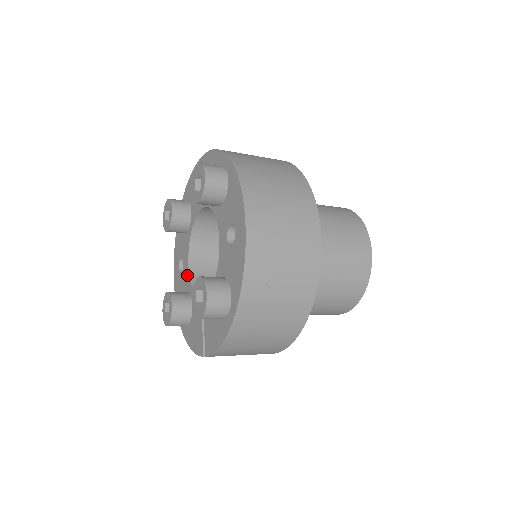
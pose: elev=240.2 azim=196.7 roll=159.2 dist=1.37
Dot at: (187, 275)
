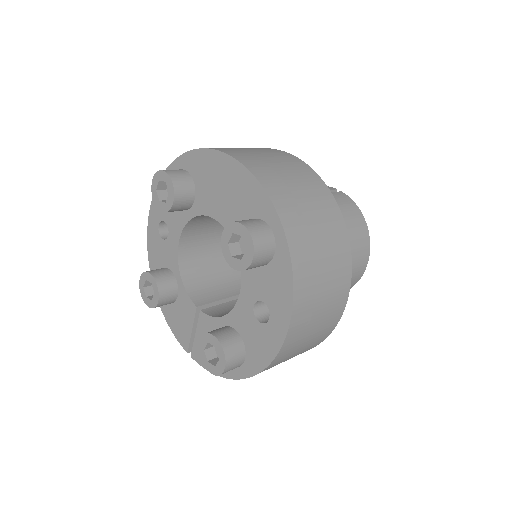
Dot at: (174, 255)
